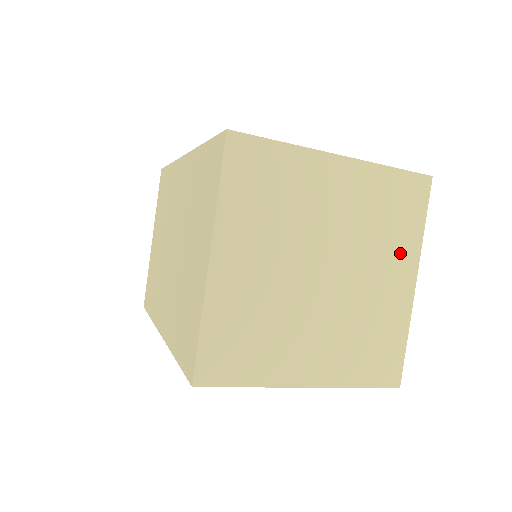
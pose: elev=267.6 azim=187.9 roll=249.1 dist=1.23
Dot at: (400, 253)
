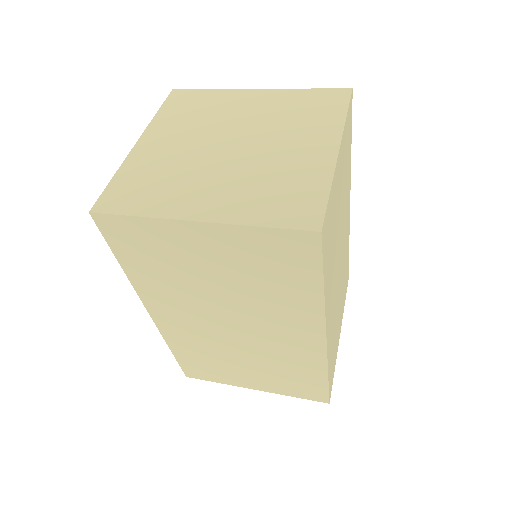
Dot at: (318, 131)
